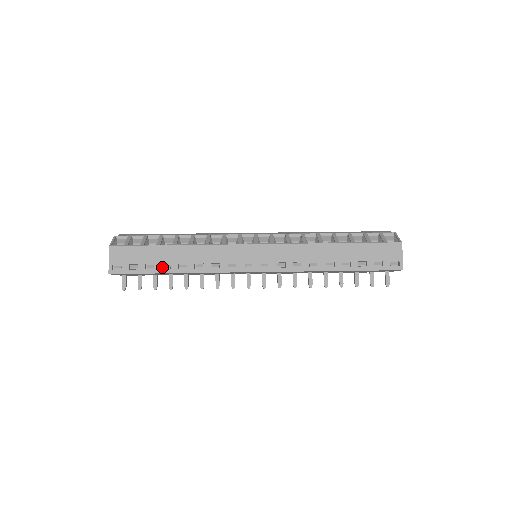
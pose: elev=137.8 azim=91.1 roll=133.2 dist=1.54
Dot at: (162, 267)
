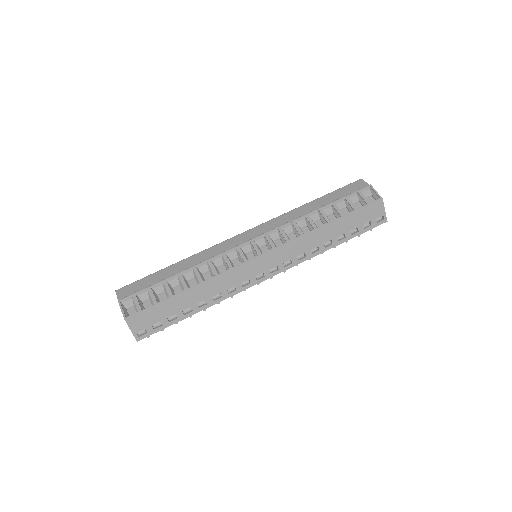
Dot at: (182, 312)
